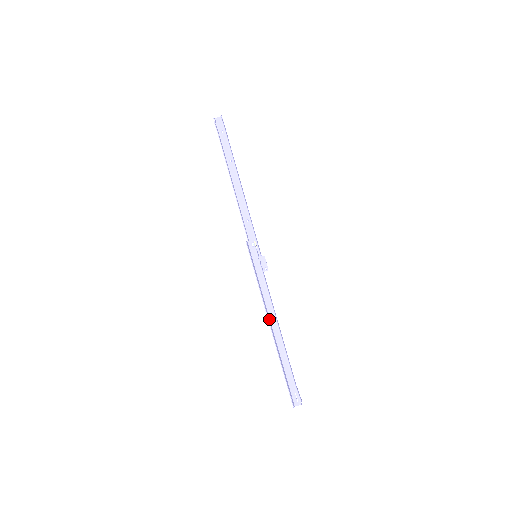
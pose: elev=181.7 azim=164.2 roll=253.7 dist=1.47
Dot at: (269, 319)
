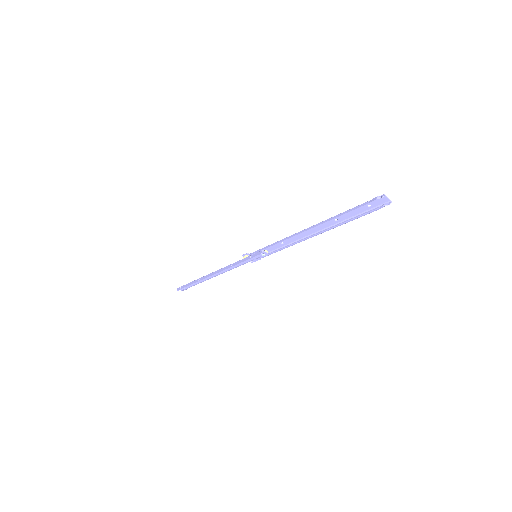
Dot at: (216, 272)
